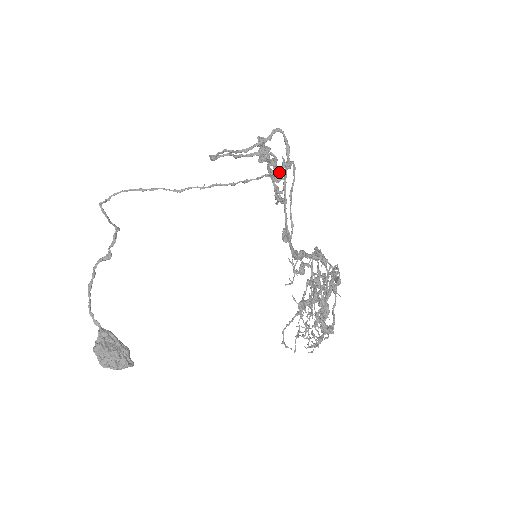
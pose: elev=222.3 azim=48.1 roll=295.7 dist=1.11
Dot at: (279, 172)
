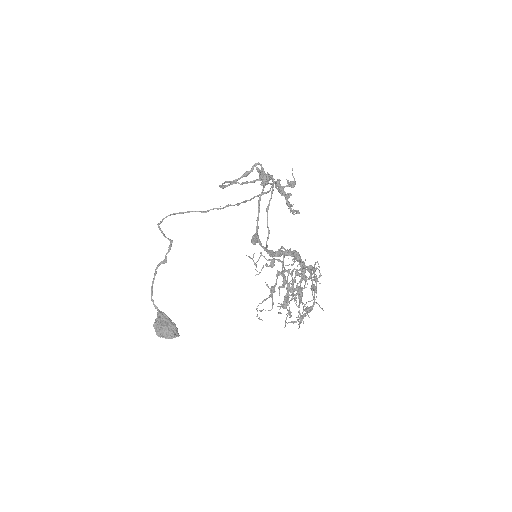
Dot at: (266, 193)
